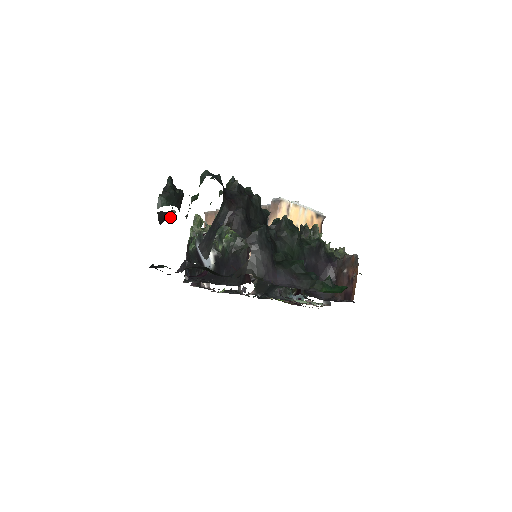
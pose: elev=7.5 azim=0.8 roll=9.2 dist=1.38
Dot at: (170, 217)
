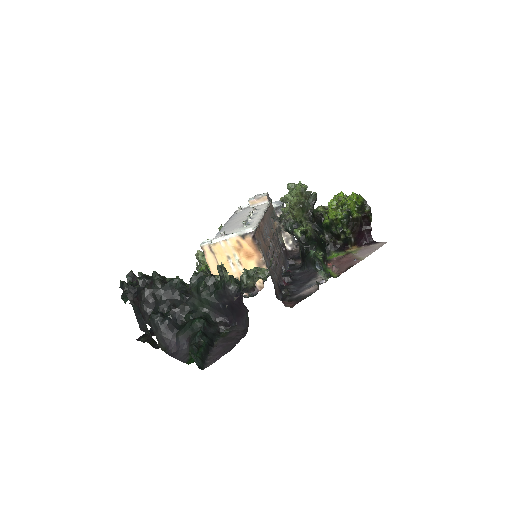
Dot at: occluded
